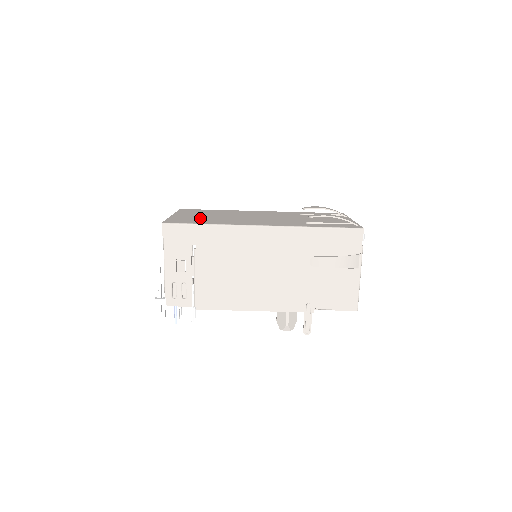
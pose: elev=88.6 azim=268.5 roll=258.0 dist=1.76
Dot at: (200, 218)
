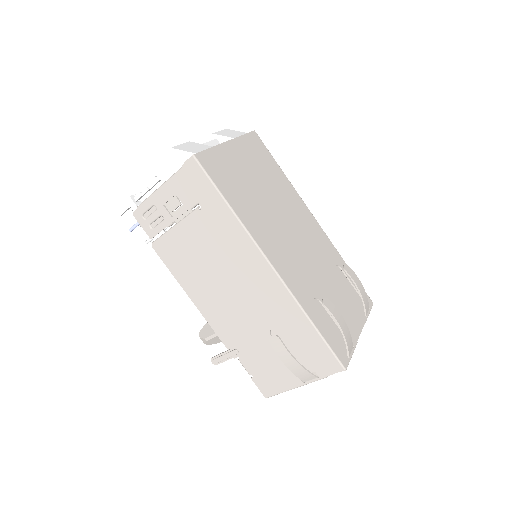
Dot at: (241, 180)
